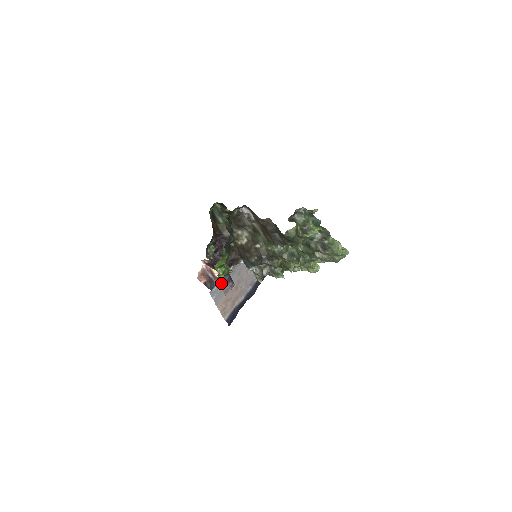
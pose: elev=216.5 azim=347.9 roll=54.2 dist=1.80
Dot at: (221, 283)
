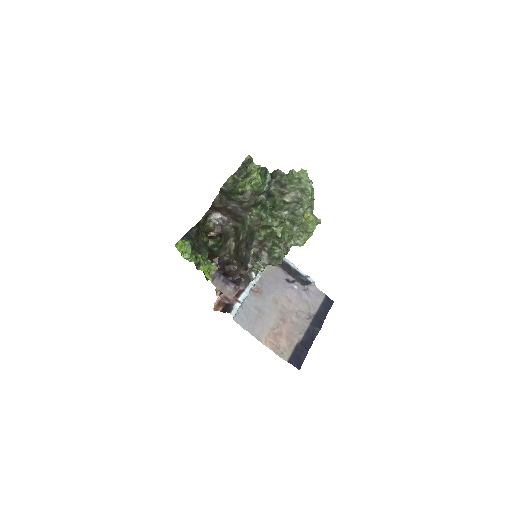
Dot at: occluded
